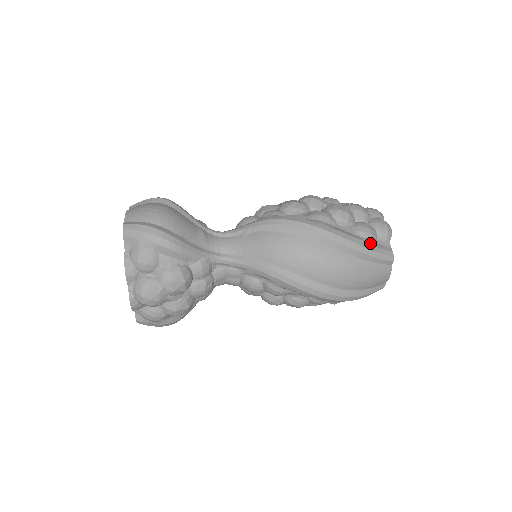
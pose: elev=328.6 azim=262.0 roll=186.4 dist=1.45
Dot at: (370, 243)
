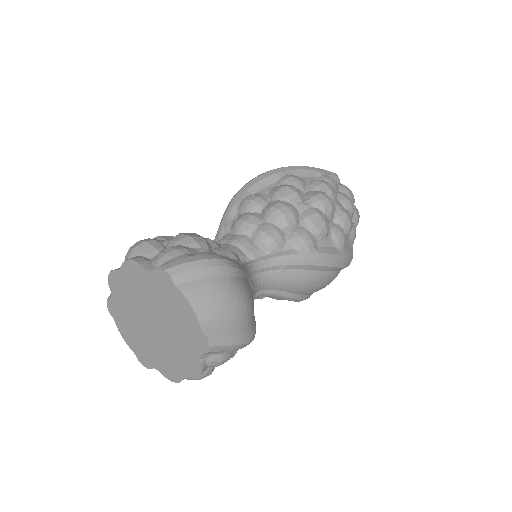
Dot at: occluded
